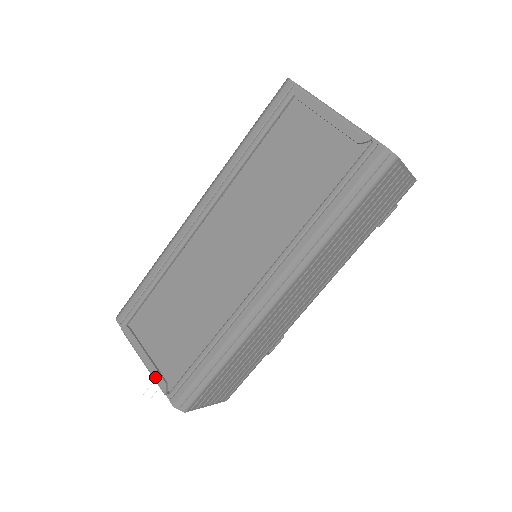
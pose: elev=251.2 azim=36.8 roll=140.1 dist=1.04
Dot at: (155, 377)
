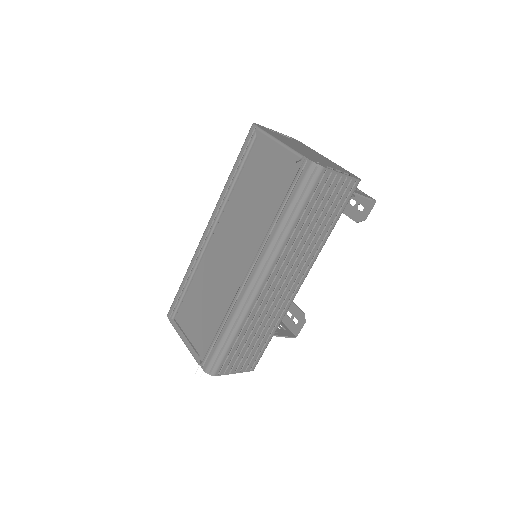
Dot at: (192, 352)
